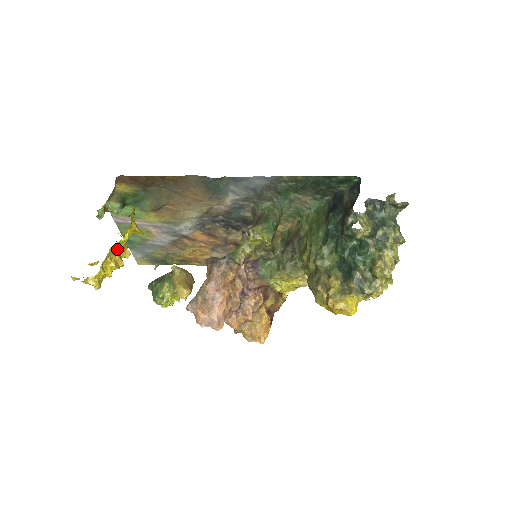
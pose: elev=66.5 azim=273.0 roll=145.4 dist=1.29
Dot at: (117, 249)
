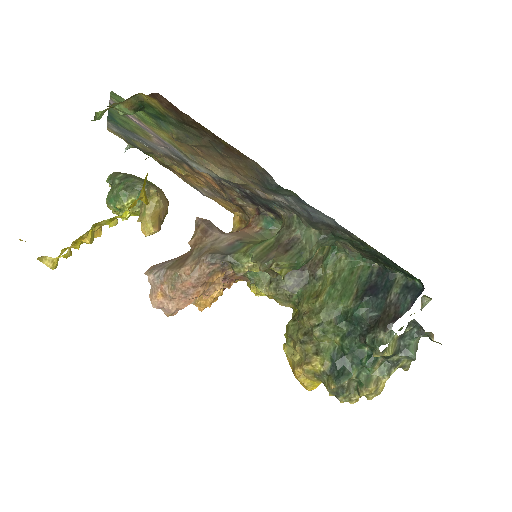
Dot at: (103, 224)
